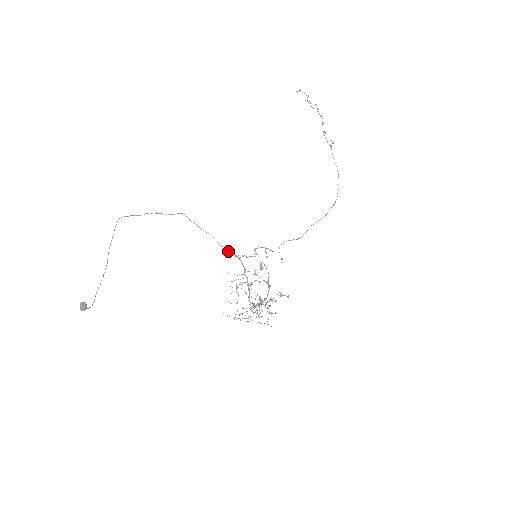
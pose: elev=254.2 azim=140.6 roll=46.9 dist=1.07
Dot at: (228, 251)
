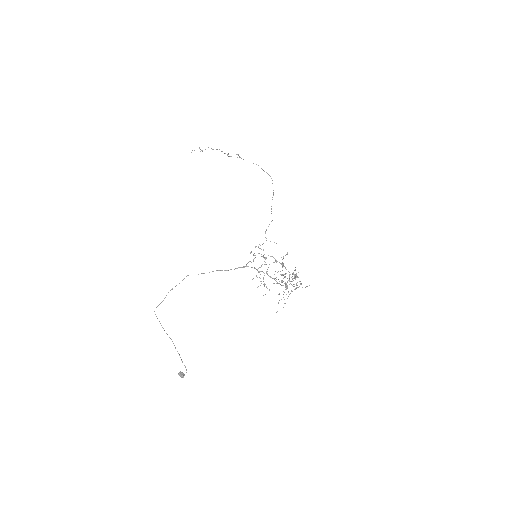
Dot at: occluded
